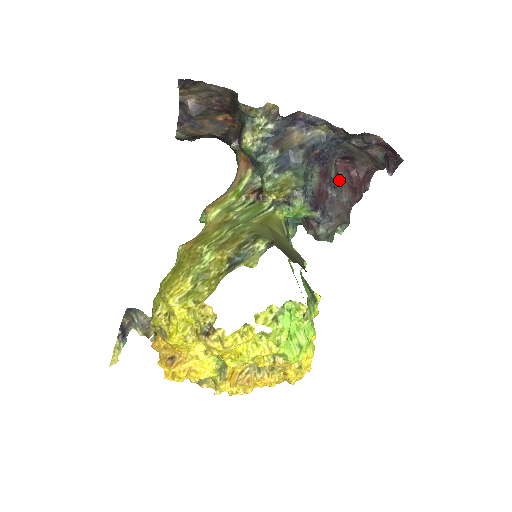
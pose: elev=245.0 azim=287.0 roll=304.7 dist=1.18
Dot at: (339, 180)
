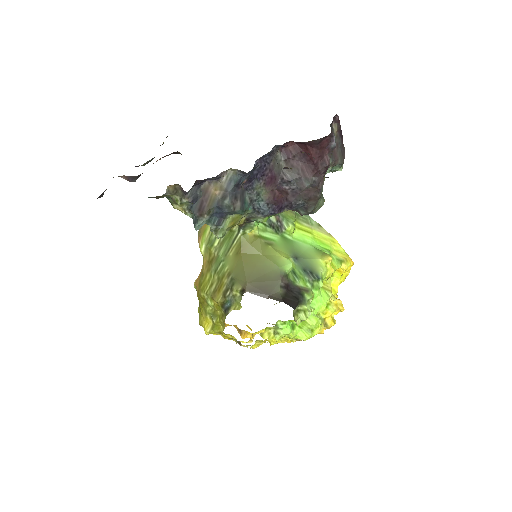
Dot at: (293, 167)
